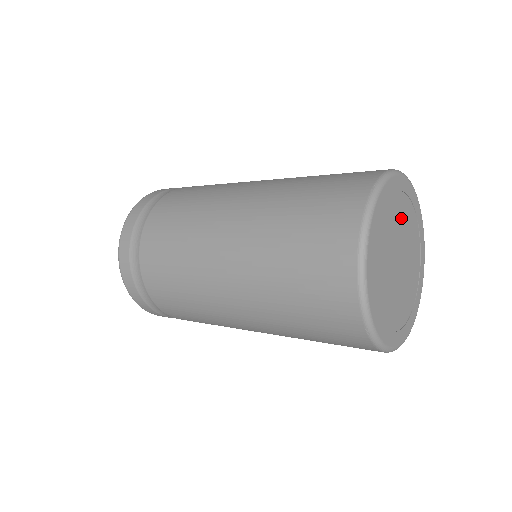
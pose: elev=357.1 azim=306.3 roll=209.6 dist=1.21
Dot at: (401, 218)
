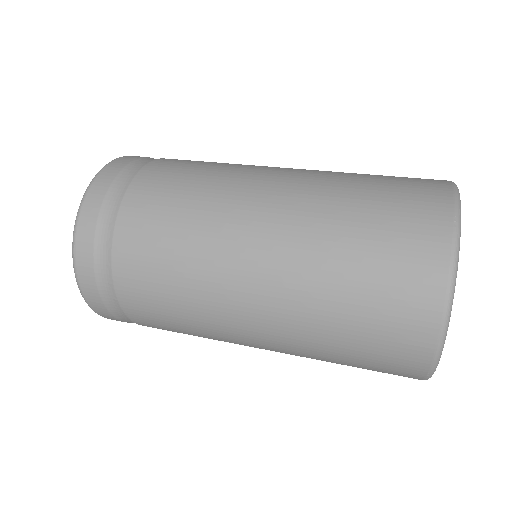
Dot at: occluded
